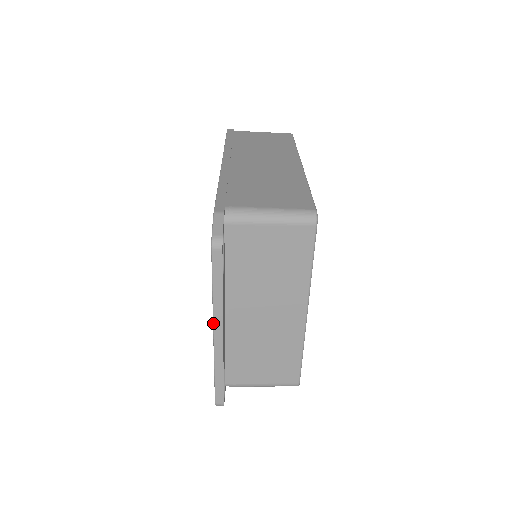
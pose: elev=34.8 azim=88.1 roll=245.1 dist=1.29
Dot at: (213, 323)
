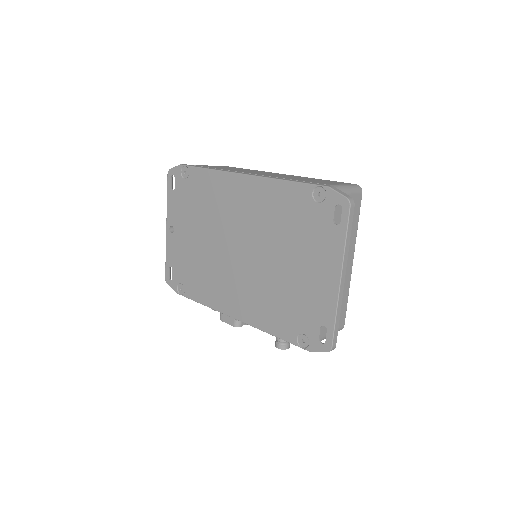
Dot at: (342, 269)
